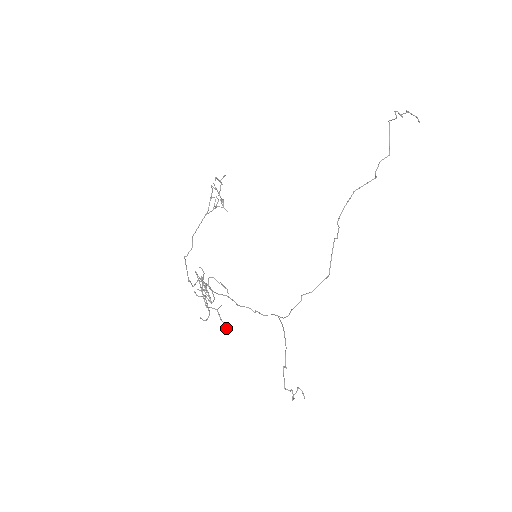
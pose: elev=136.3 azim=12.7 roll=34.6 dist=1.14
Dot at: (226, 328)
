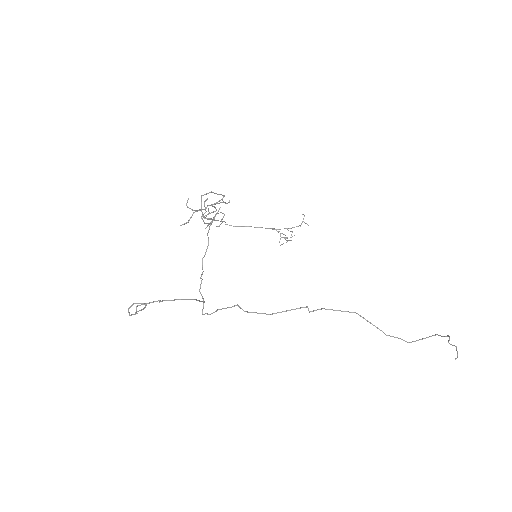
Dot at: (186, 223)
